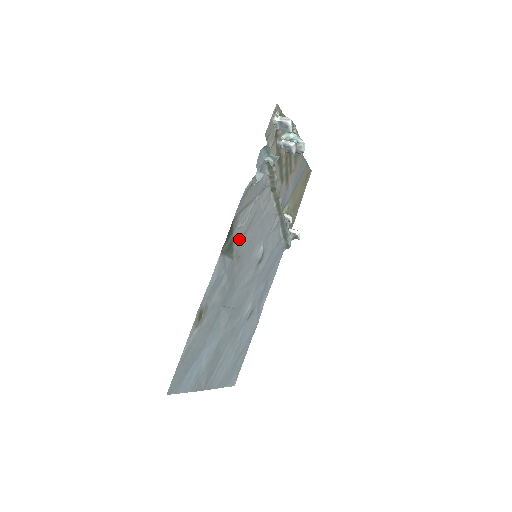
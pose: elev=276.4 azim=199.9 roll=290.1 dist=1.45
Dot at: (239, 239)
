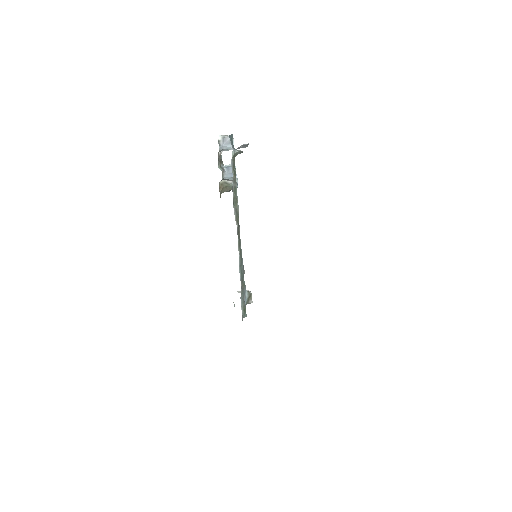
Dot at: occluded
